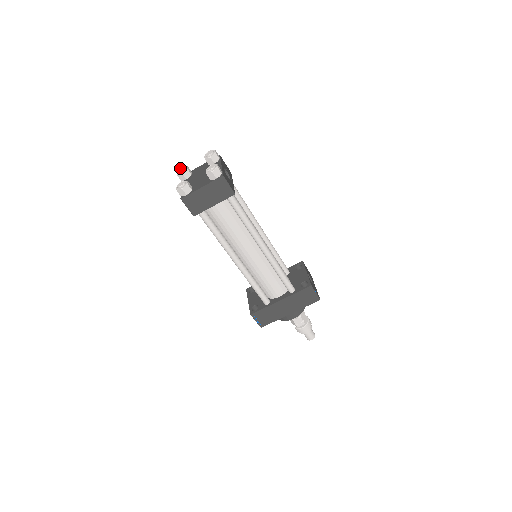
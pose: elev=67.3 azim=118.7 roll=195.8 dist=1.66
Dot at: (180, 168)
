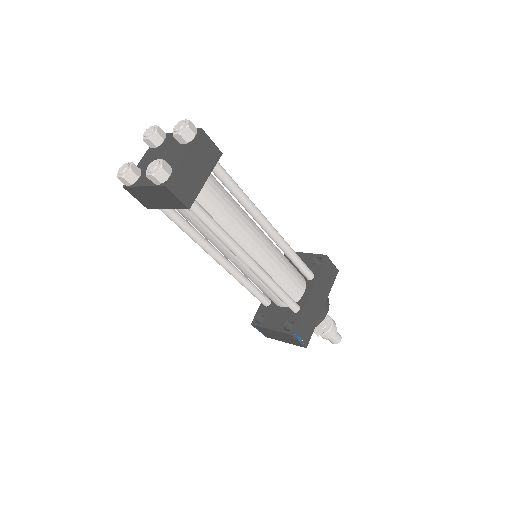
Dot at: (120, 169)
